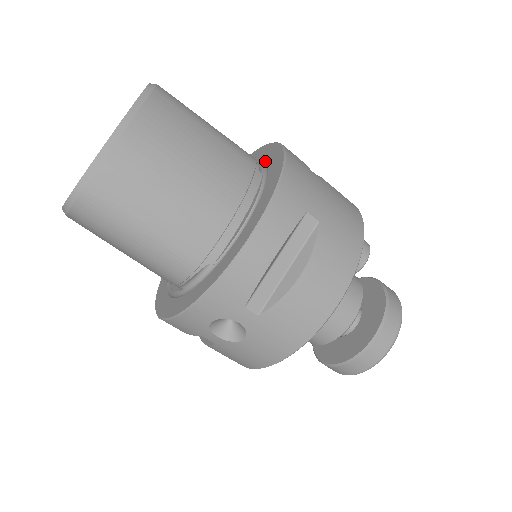
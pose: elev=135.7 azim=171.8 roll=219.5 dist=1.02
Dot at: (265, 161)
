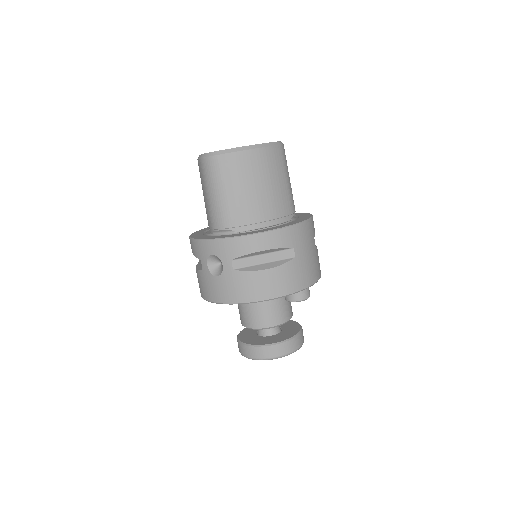
Dot at: (299, 217)
